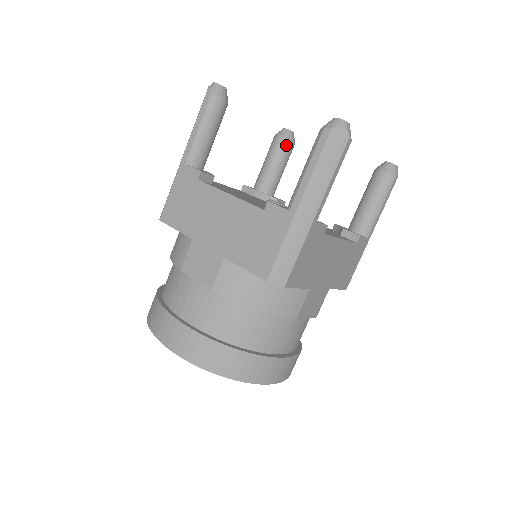
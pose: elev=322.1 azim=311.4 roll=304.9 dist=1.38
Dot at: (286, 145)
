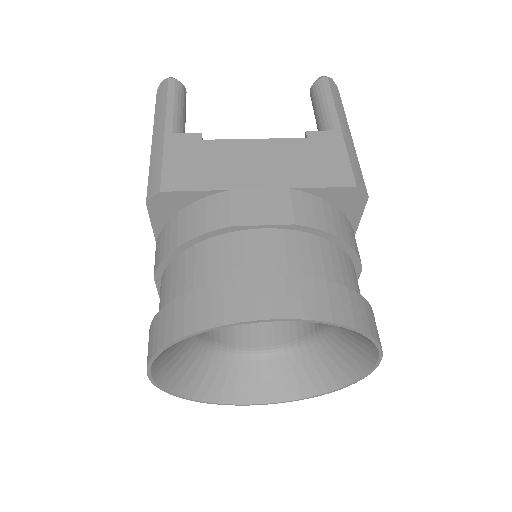
Dot at: occluded
